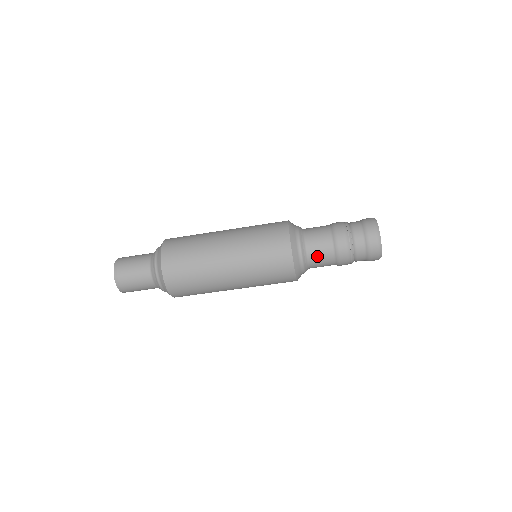
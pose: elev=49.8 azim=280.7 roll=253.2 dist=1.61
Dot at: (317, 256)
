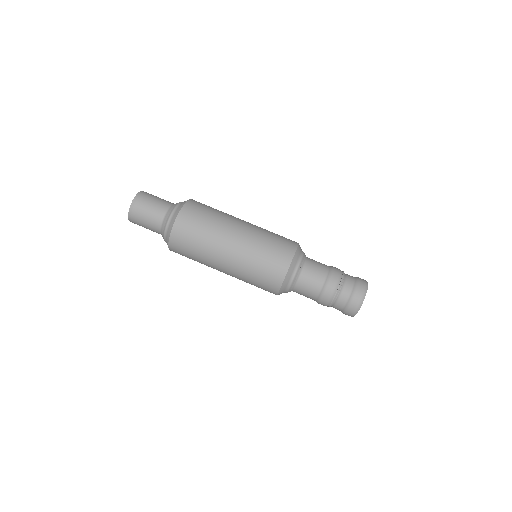
Dot at: (312, 268)
